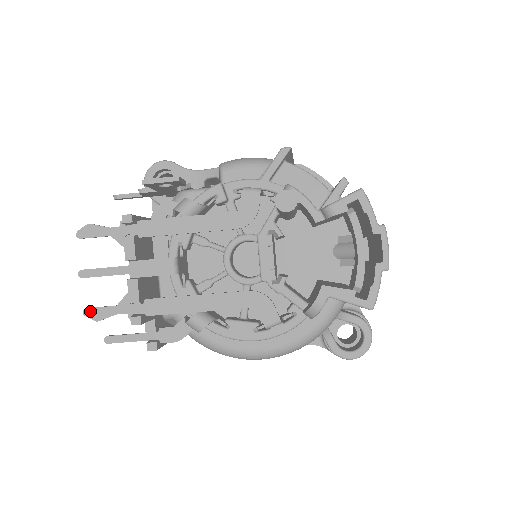
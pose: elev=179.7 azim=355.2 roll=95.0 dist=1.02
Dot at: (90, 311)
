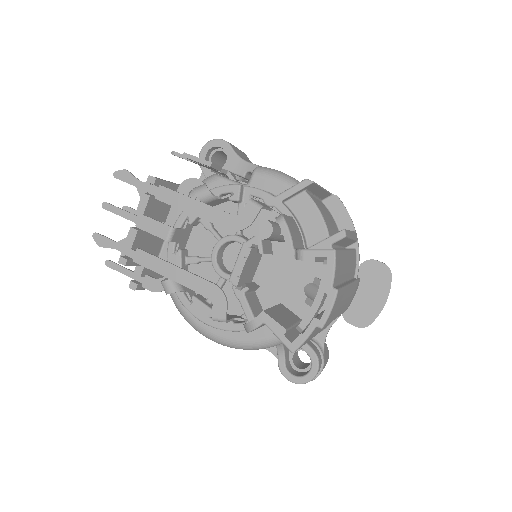
Dot at: (98, 236)
